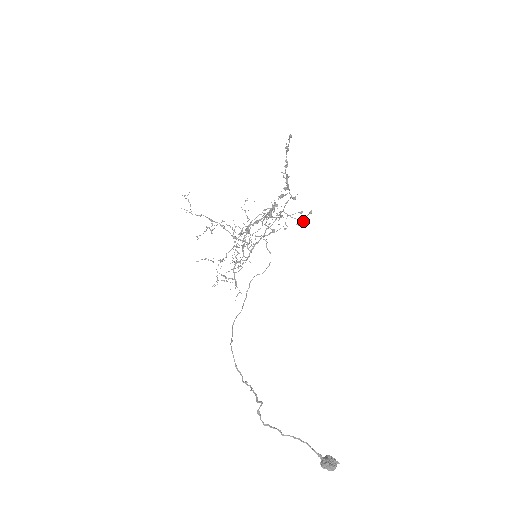
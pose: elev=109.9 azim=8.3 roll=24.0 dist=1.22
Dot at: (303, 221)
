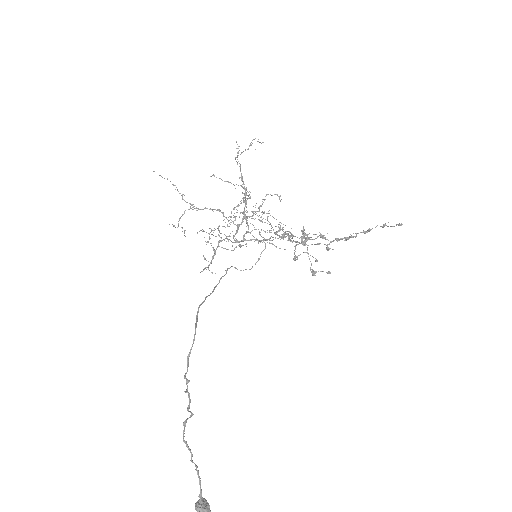
Dot at: occluded
